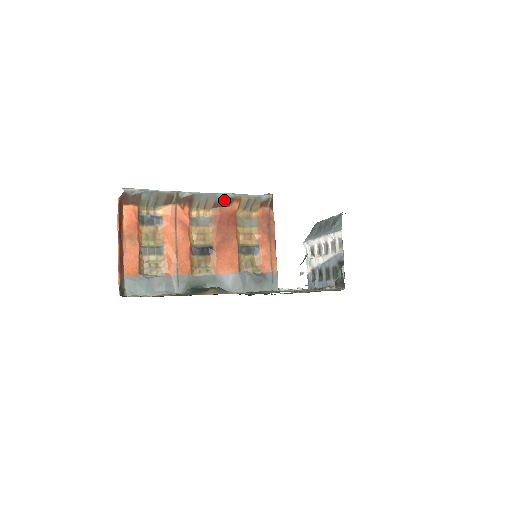
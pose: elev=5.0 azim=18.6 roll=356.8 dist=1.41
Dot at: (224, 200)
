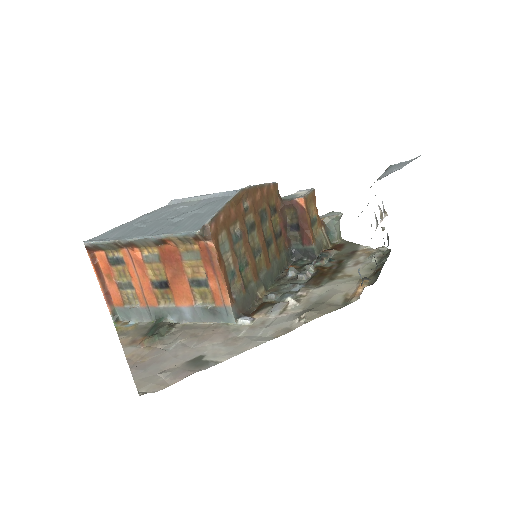
Dot at: (159, 241)
